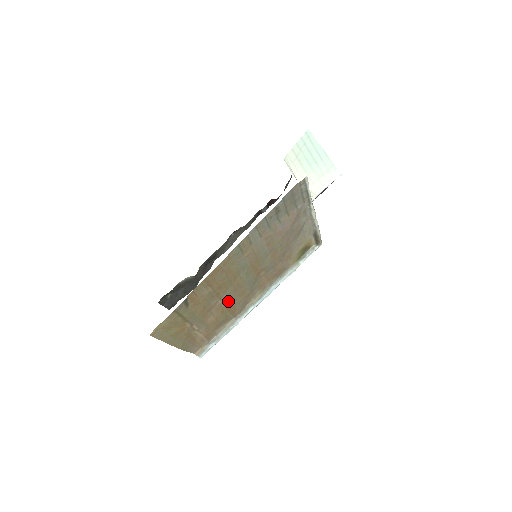
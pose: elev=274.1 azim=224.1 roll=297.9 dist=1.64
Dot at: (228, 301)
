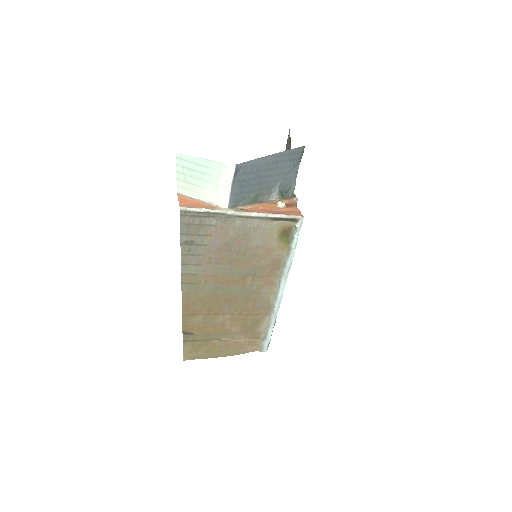
Dot at: (238, 311)
